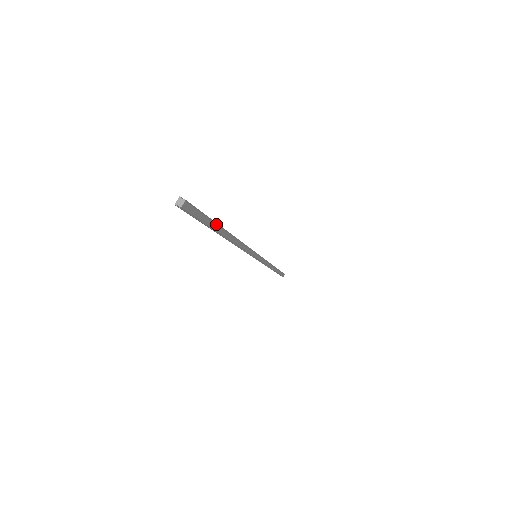
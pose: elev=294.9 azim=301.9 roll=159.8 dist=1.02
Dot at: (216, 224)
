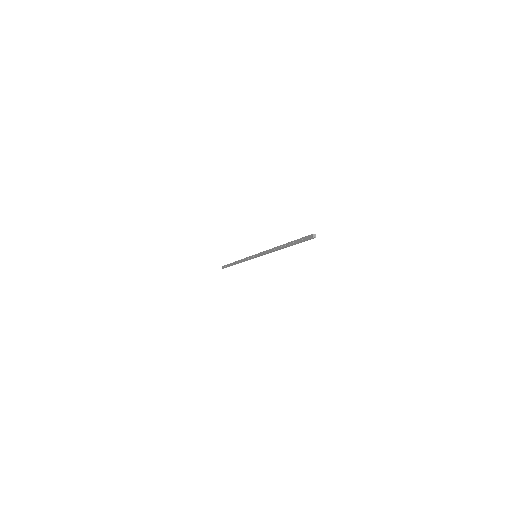
Dot at: occluded
